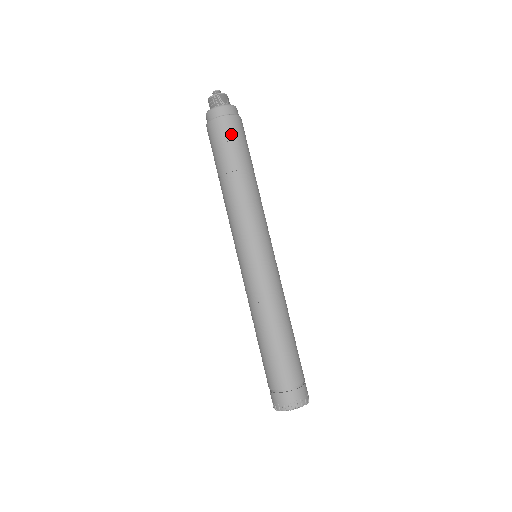
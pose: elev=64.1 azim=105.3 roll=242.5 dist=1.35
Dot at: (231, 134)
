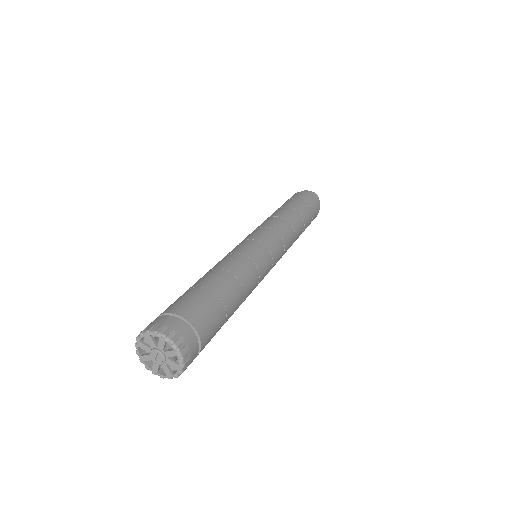
Dot at: (309, 201)
